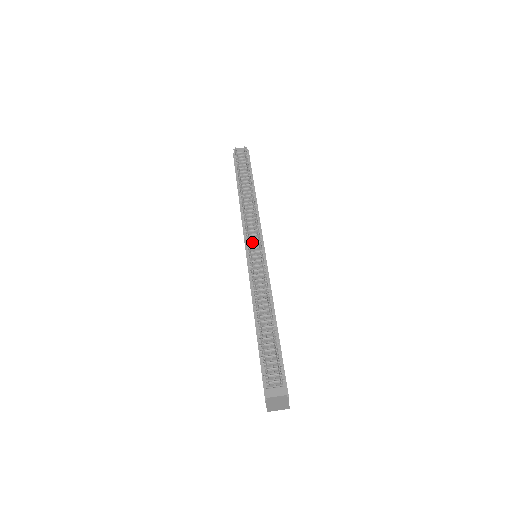
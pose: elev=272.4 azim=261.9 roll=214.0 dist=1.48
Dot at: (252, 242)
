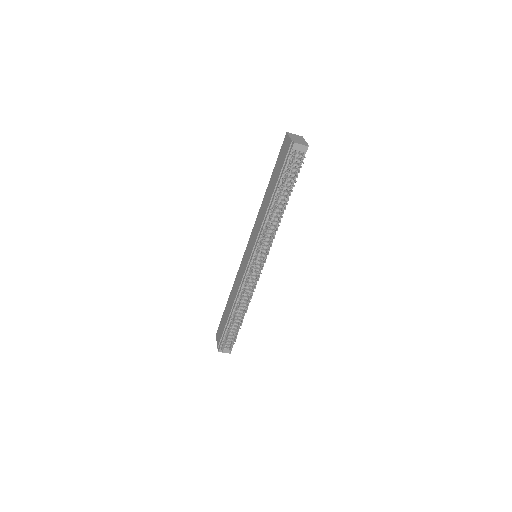
Dot at: (258, 257)
